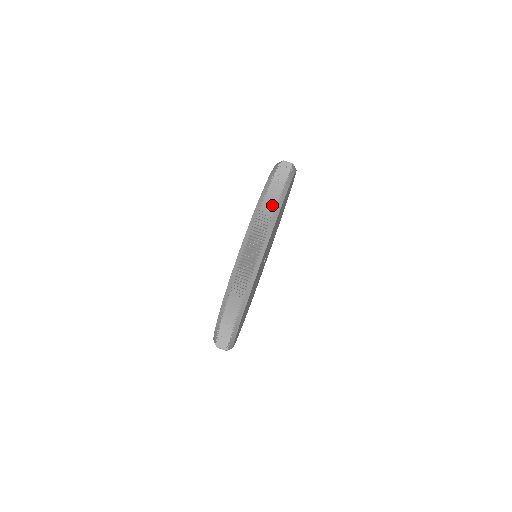
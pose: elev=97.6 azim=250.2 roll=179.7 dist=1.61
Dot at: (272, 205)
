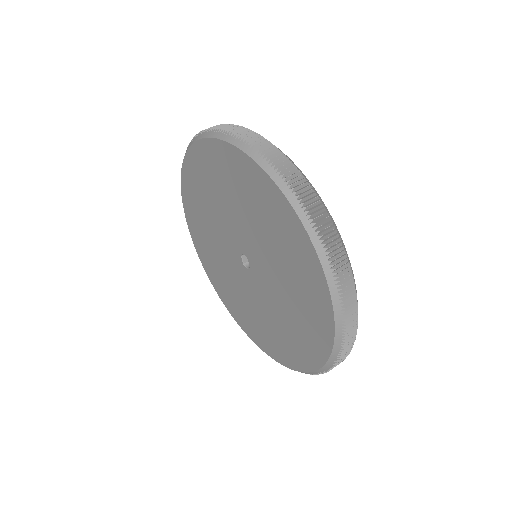
Dot at: occluded
